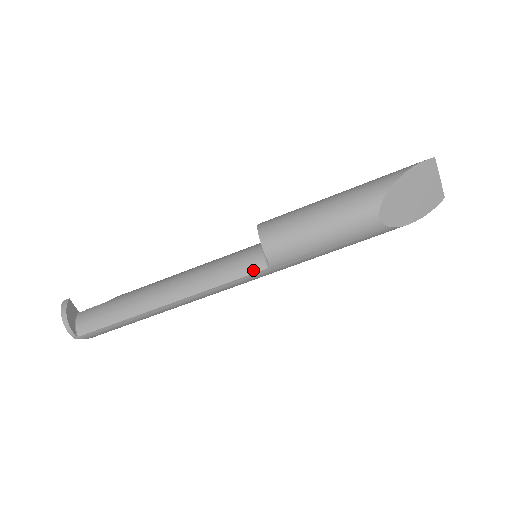
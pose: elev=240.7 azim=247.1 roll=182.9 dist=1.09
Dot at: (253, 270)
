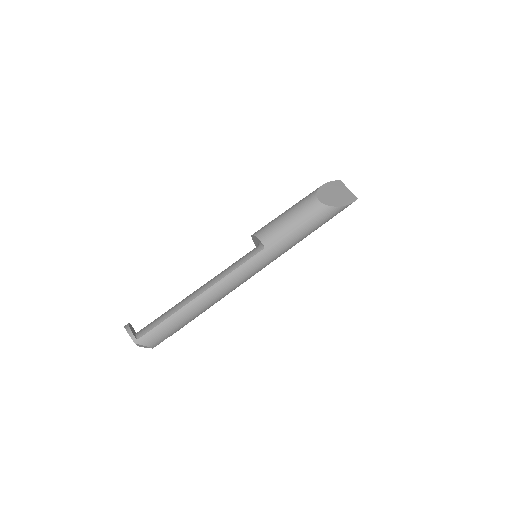
Dot at: (254, 253)
